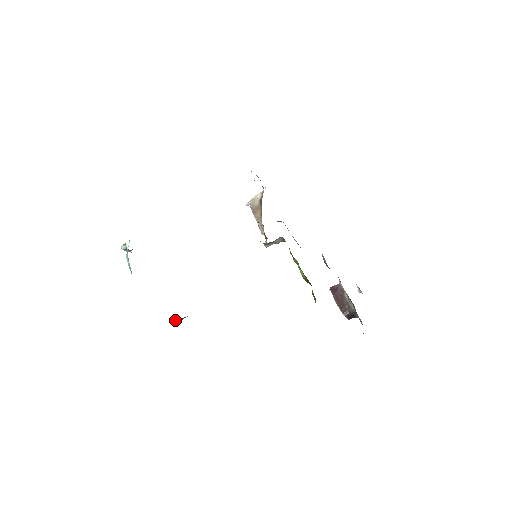
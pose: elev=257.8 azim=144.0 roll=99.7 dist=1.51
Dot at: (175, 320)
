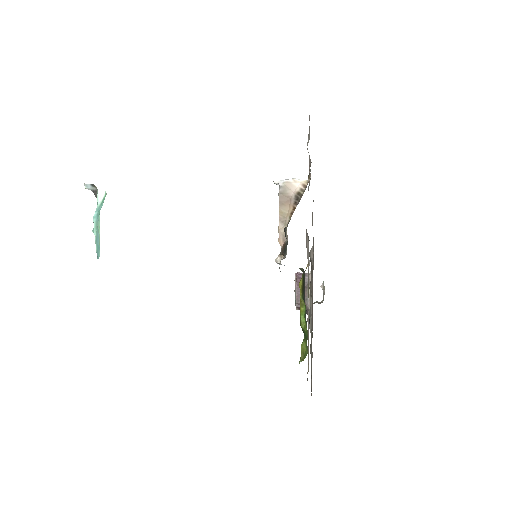
Dot at: occluded
